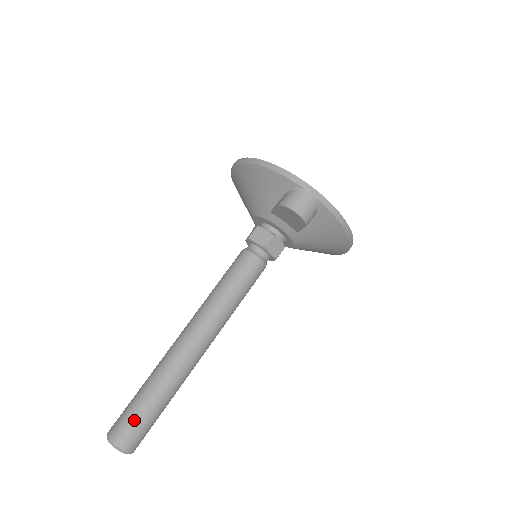
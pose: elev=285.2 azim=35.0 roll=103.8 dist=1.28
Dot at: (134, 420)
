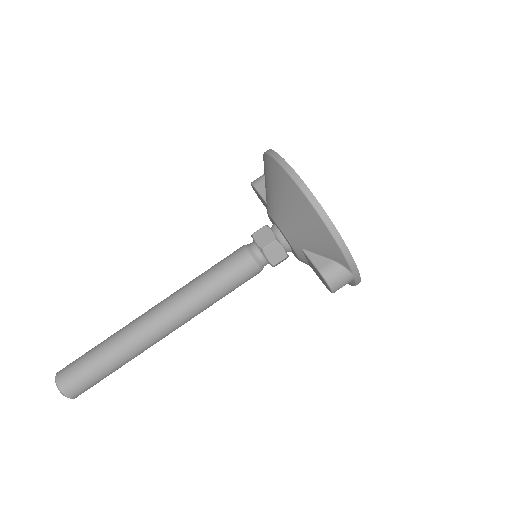
Dot at: (91, 382)
